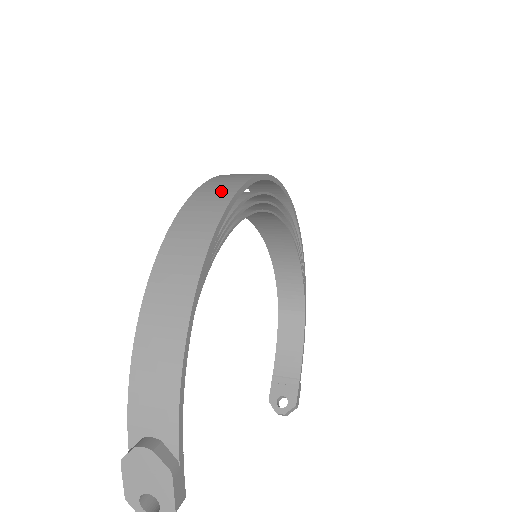
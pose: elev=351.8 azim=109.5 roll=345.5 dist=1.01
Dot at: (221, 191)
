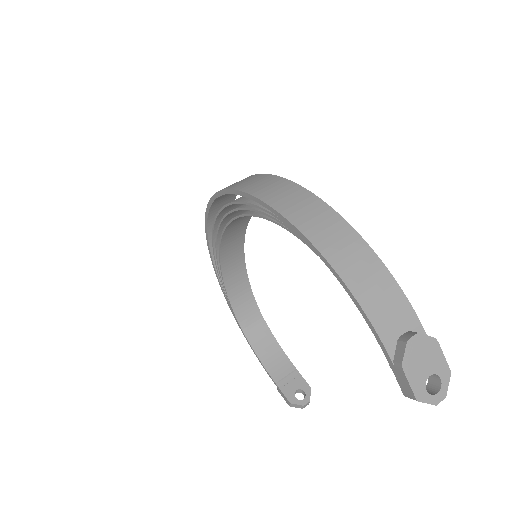
Dot at: (263, 181)
